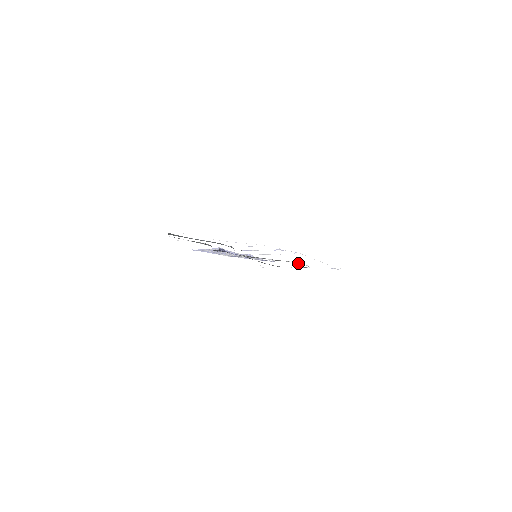
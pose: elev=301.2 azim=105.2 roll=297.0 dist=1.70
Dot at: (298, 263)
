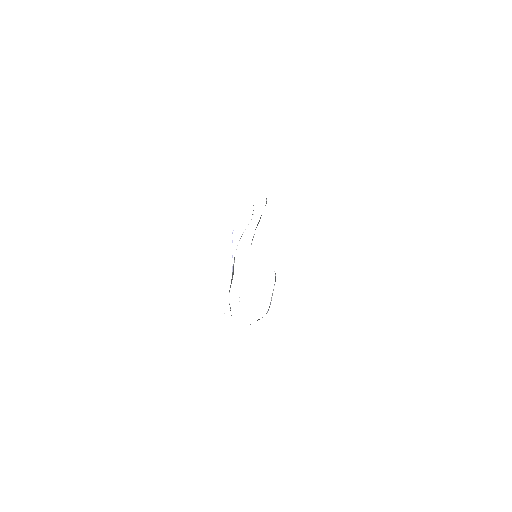
Dot at: (274, 271)
